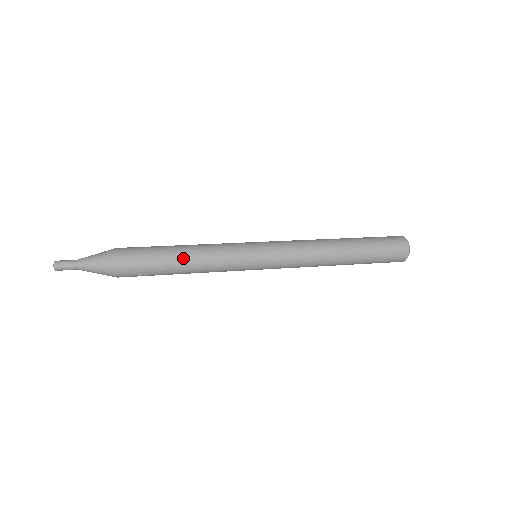
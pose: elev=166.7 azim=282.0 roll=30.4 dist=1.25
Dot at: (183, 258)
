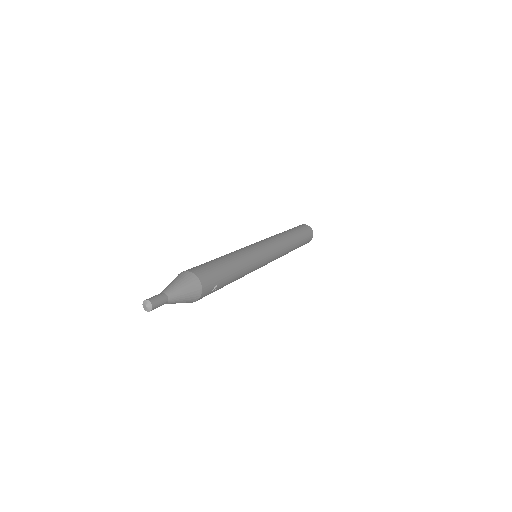
Dot at: (231, 260)
